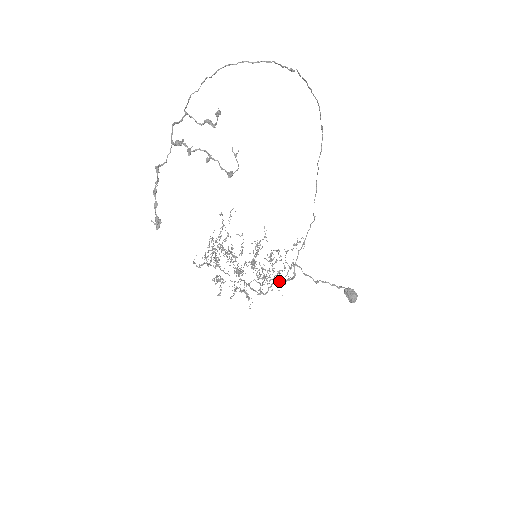
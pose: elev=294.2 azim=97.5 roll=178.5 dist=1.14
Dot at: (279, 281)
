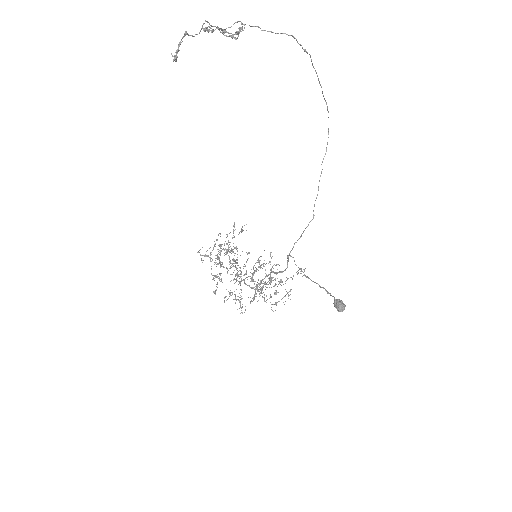
Dot at: occluded
